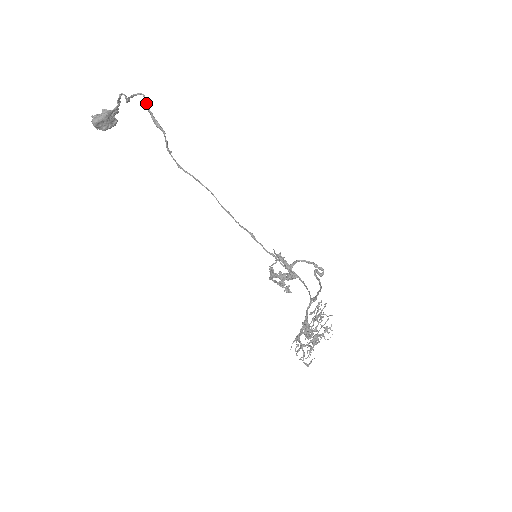
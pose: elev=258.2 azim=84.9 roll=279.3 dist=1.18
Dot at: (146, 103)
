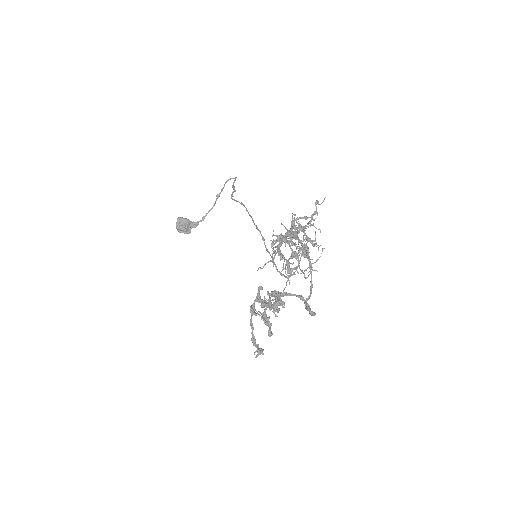
Dot at: (235, 180)
